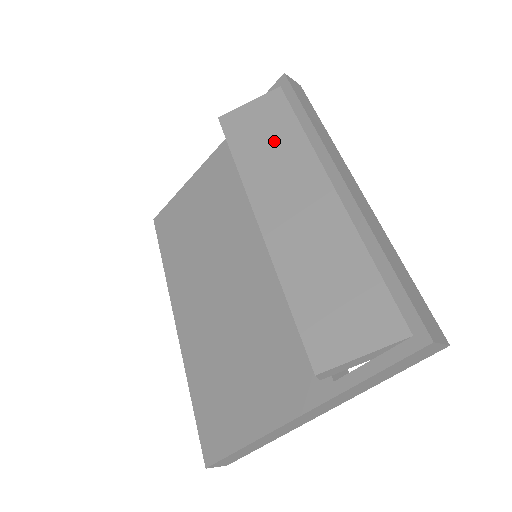
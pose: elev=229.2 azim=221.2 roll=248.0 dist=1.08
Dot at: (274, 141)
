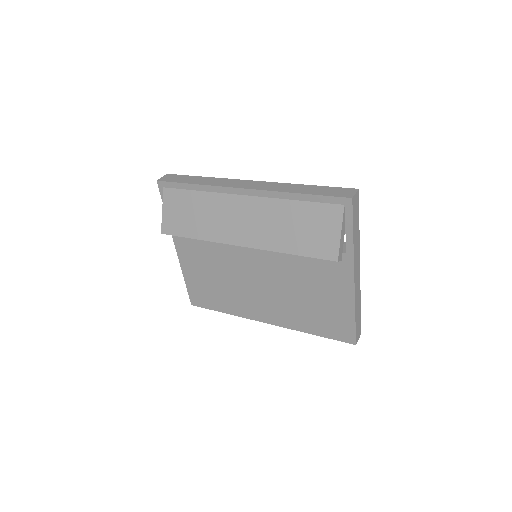
Dot at: (197, 211)
